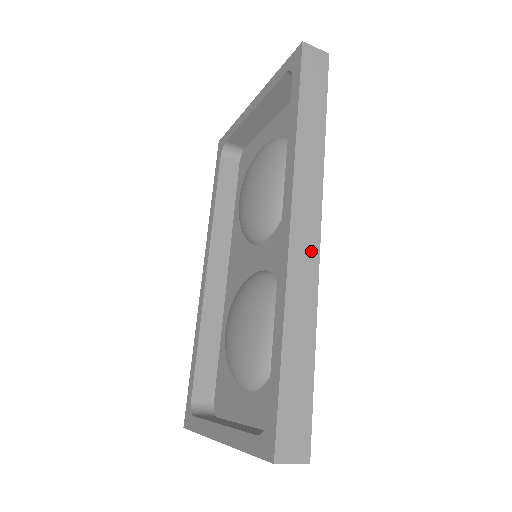
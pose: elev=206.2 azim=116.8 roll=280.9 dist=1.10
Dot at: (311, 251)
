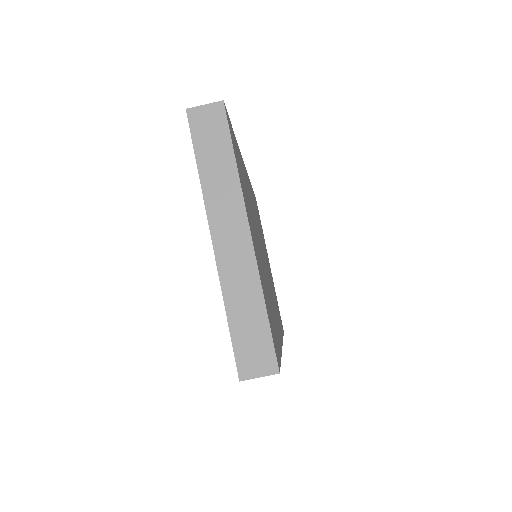
Dot at: occluded
